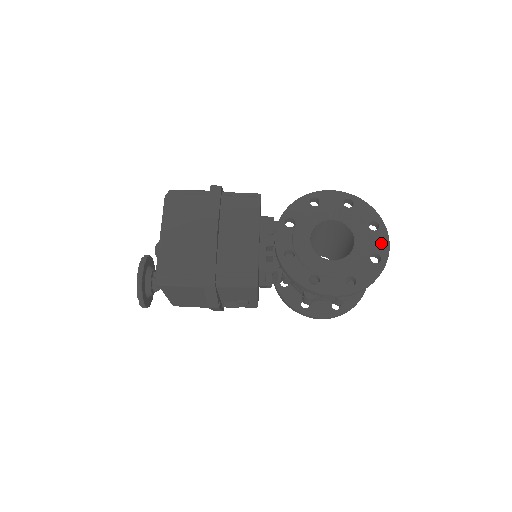
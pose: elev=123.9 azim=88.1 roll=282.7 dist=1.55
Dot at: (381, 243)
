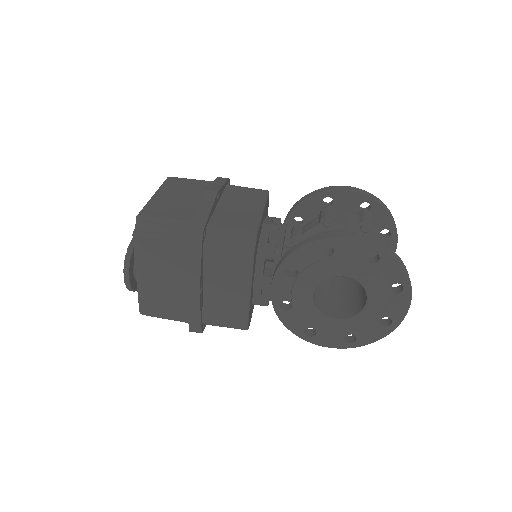
Dot at: (398, 308)
